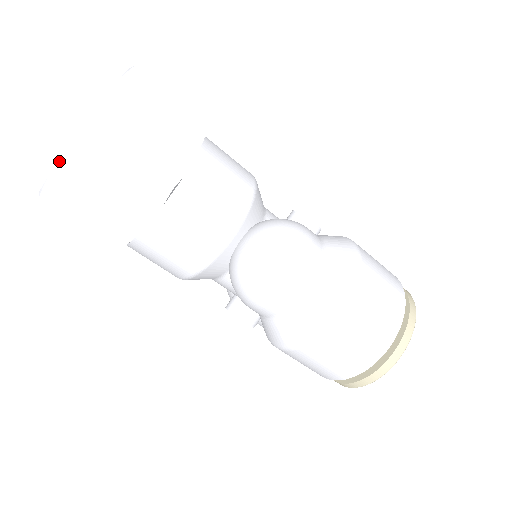
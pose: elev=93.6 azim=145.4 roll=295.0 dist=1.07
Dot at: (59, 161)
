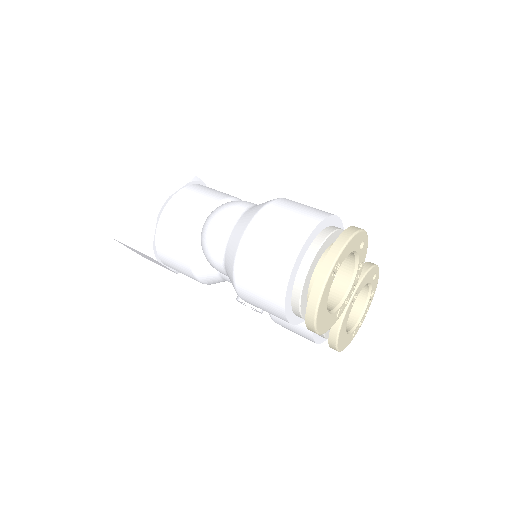
Dot at: (115, 213)
